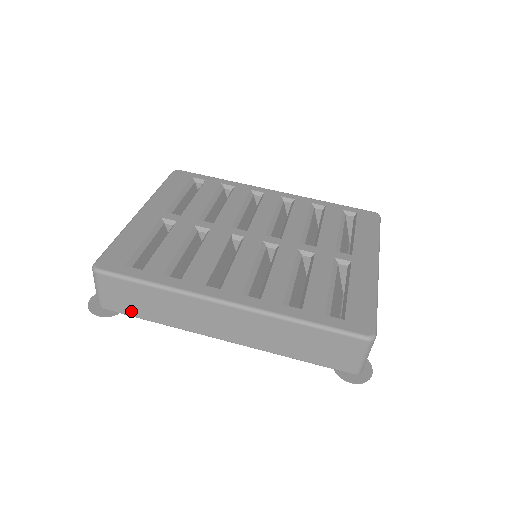
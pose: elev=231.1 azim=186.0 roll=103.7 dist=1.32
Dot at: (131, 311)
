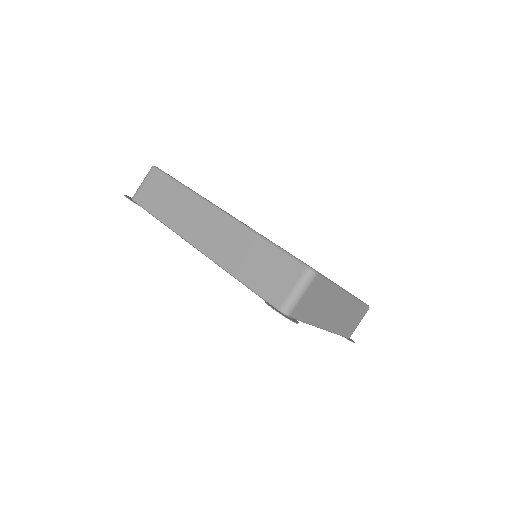
Dot at: (150, 205)
